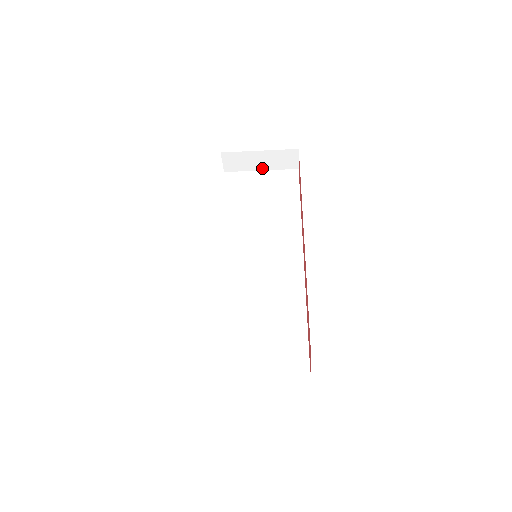
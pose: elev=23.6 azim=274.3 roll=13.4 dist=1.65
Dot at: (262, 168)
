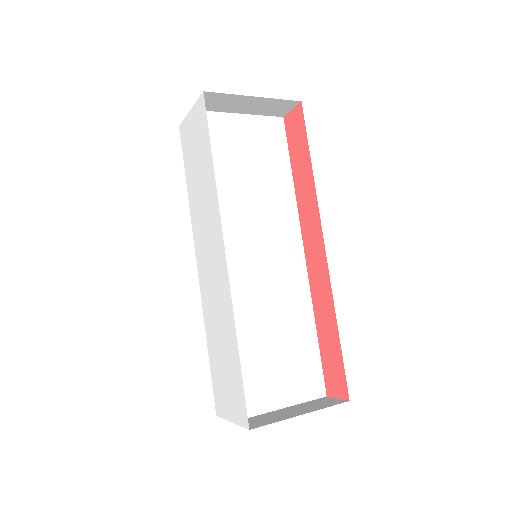
Dot at: (242, 111)
